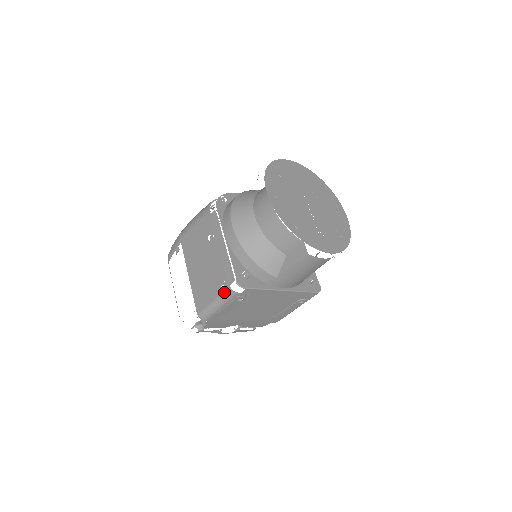
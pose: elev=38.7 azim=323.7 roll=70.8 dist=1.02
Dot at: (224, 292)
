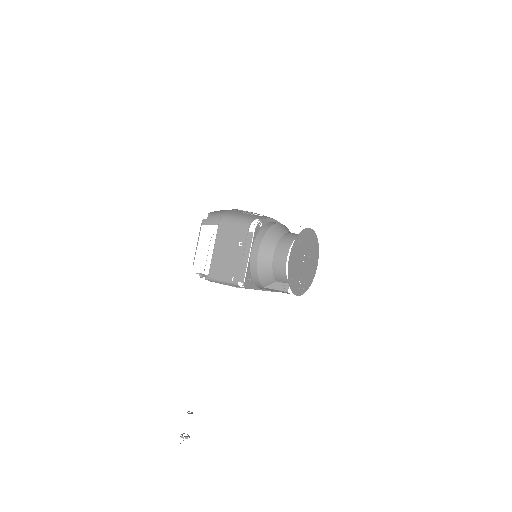
Dot at: (233, 282)
